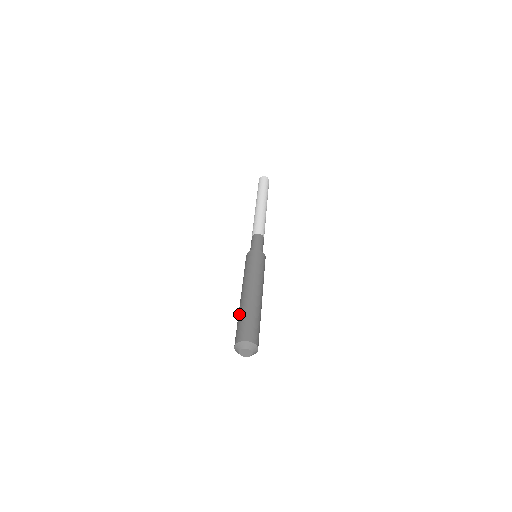
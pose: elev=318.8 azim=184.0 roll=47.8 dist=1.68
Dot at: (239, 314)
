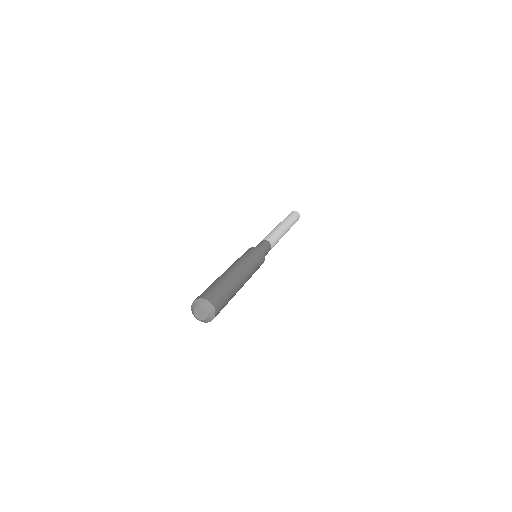
Dot at: (216, 281)
